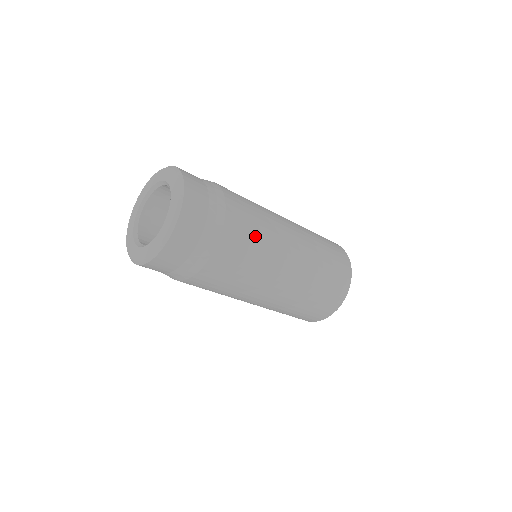
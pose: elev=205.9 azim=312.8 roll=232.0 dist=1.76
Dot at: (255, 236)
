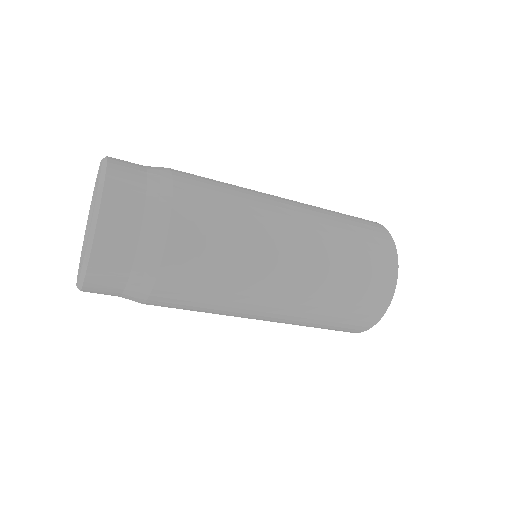
Dot at: (222, 247)
